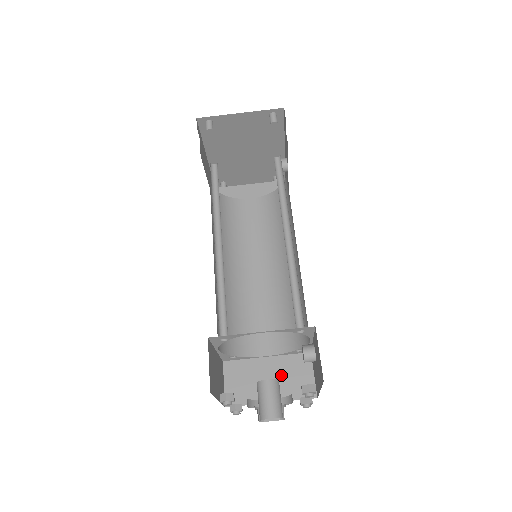
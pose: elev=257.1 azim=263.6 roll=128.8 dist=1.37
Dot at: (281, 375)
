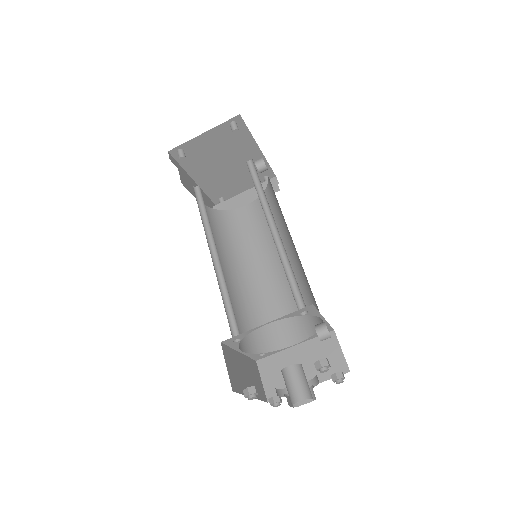
Dot at: (311, 359)
